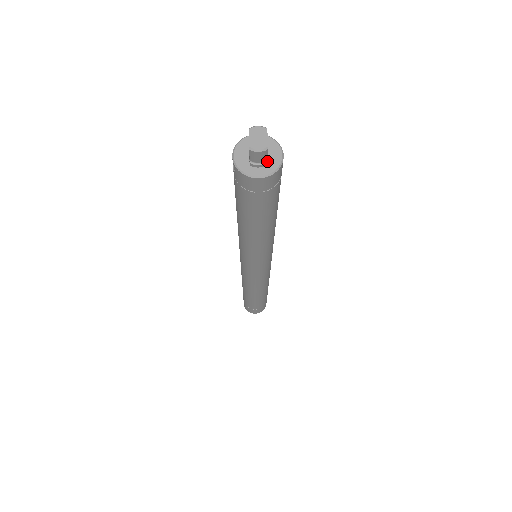
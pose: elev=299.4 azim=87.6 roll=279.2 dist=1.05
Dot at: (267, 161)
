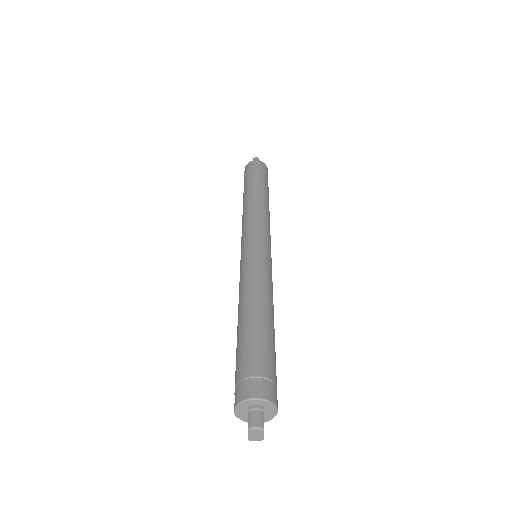
Dot at: occluded
